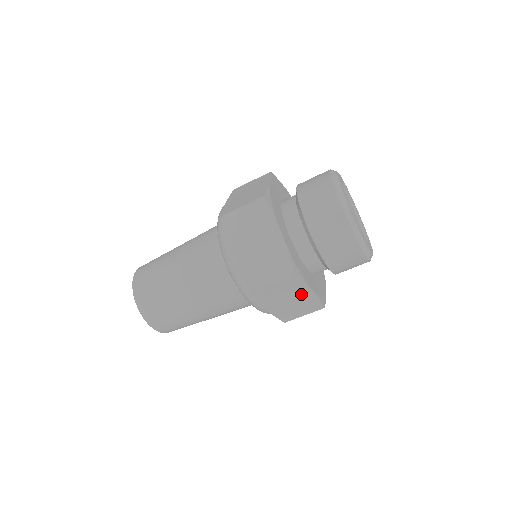
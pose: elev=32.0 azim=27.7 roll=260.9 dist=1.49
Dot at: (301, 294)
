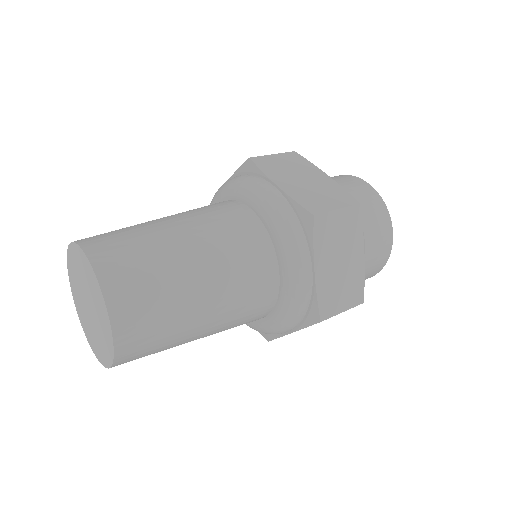
Dot at: (353, 253)
